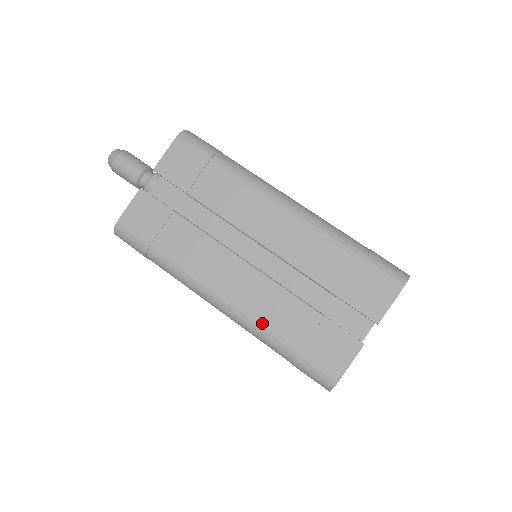
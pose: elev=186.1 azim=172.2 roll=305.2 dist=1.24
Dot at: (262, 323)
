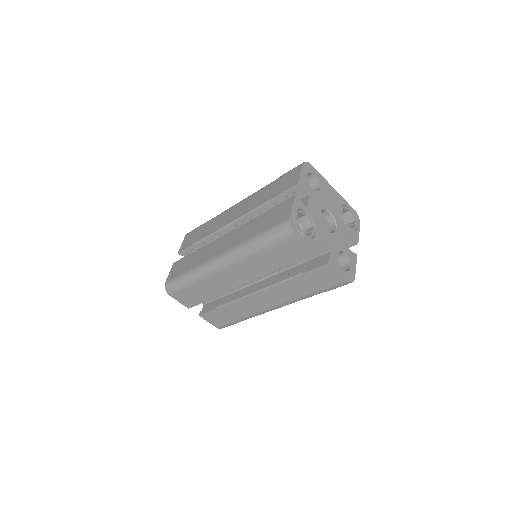
Dot at: (241, 242)
